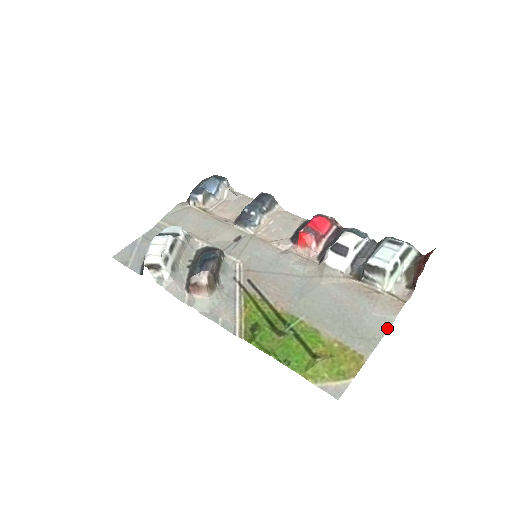
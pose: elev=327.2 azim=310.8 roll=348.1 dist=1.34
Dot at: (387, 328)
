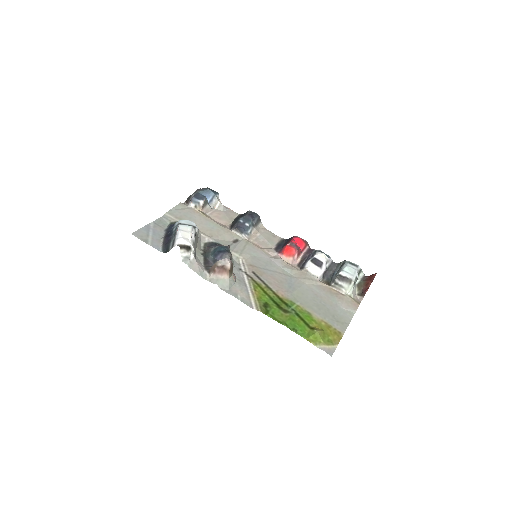
Dot at: (351, 318)
